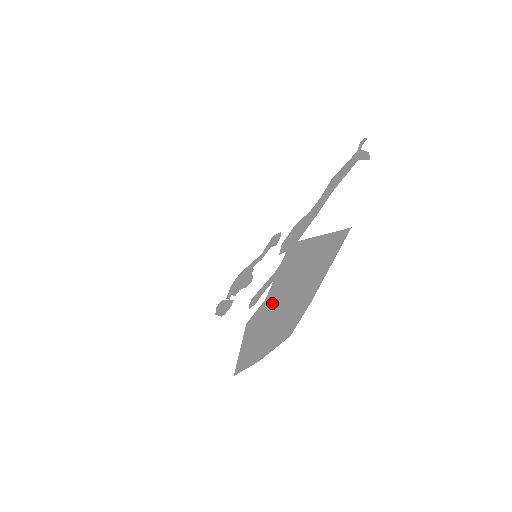
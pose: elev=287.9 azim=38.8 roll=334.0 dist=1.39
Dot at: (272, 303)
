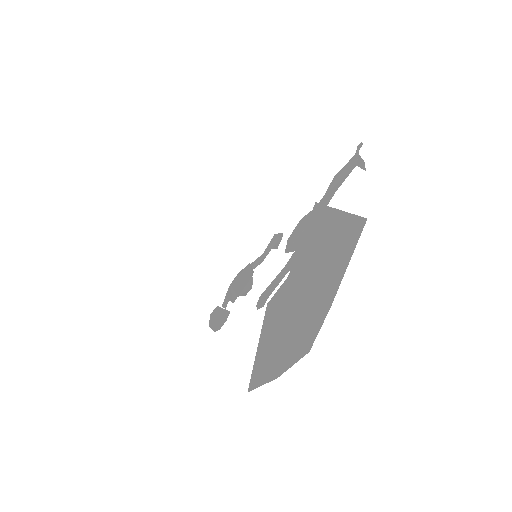
Dot at: (294, 286)
